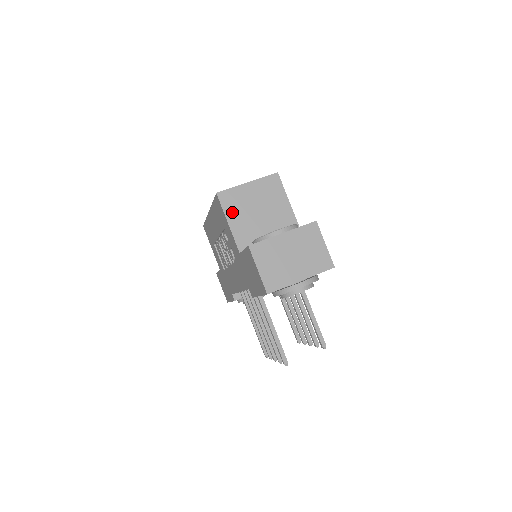
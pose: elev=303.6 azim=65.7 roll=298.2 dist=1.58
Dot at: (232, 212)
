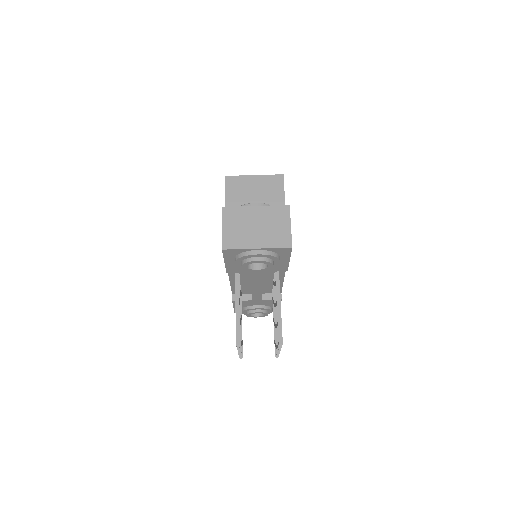
Dot at: (232, 194)
